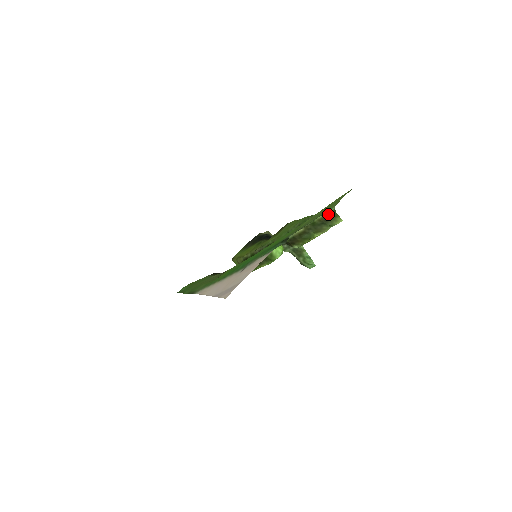
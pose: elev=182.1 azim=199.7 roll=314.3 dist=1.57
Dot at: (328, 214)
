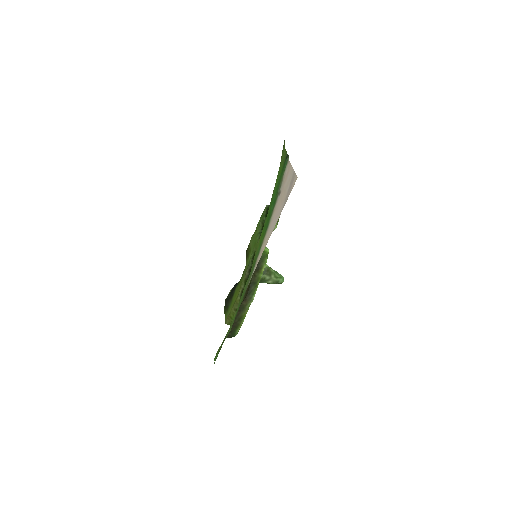
Dot at: occluded
